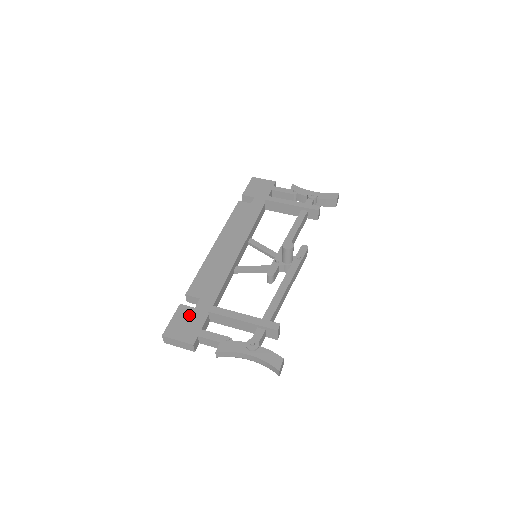
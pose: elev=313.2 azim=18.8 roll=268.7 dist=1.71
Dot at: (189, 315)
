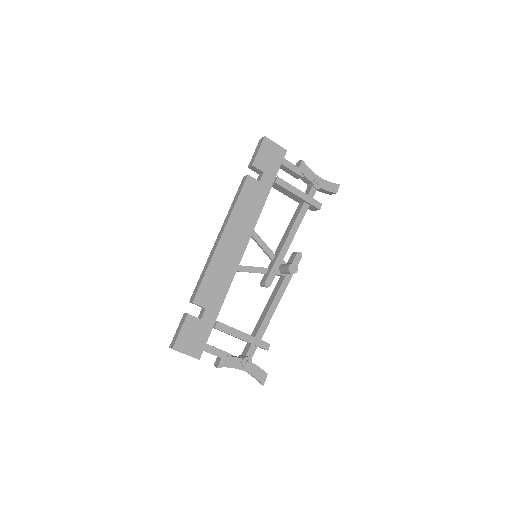
Dot at: (196, 328)
